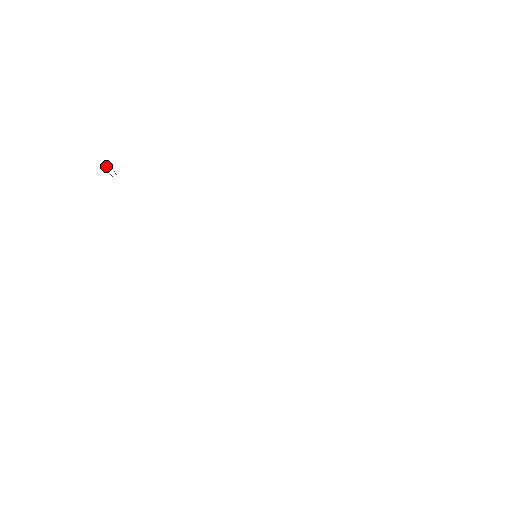
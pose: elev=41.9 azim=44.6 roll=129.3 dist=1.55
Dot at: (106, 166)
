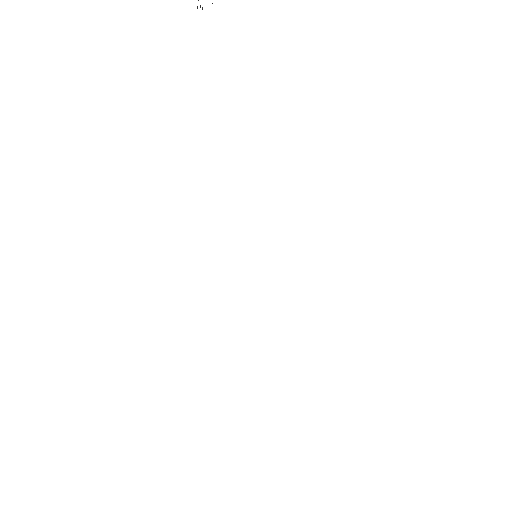
Dot at: out of frame
